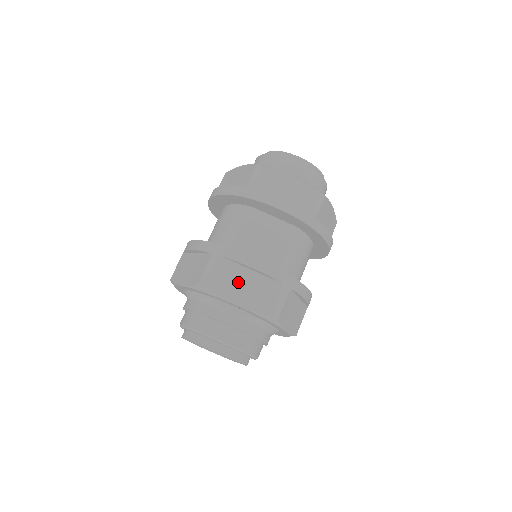
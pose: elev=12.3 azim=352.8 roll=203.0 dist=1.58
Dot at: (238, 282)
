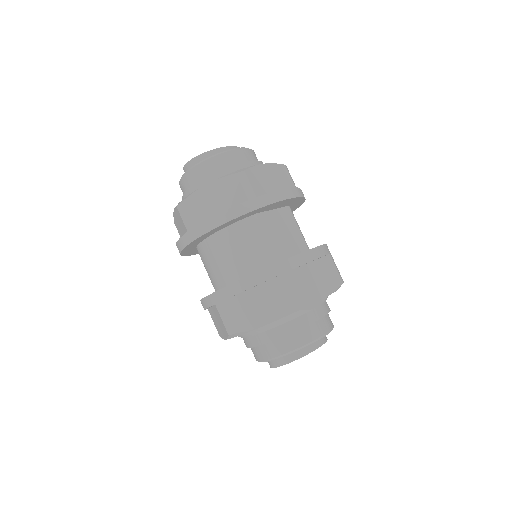
Dot at: (314, 279)
